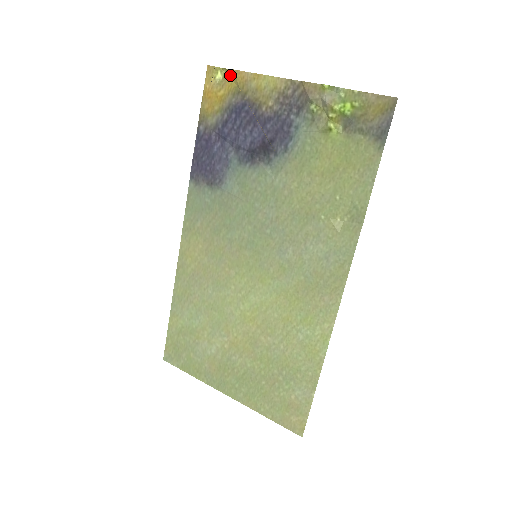
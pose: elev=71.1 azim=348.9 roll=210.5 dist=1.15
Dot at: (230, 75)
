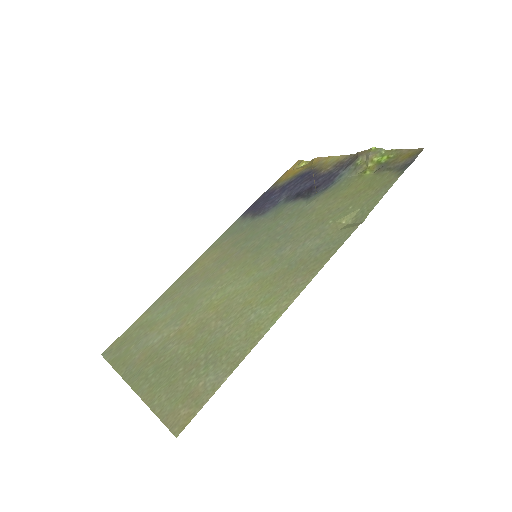
Dot at: (310, 163)
